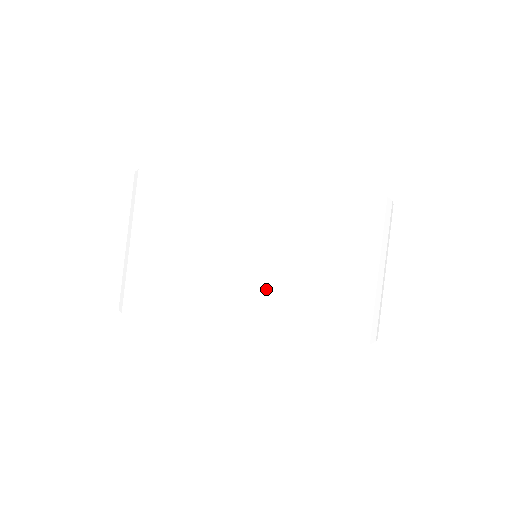
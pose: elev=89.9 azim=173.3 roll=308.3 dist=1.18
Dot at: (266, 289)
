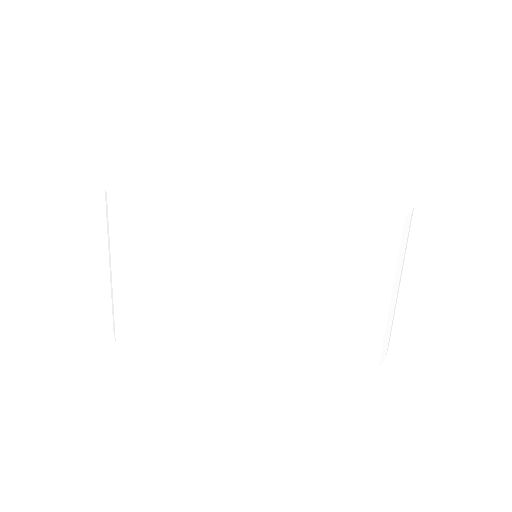
Dot at: (362, 339)
